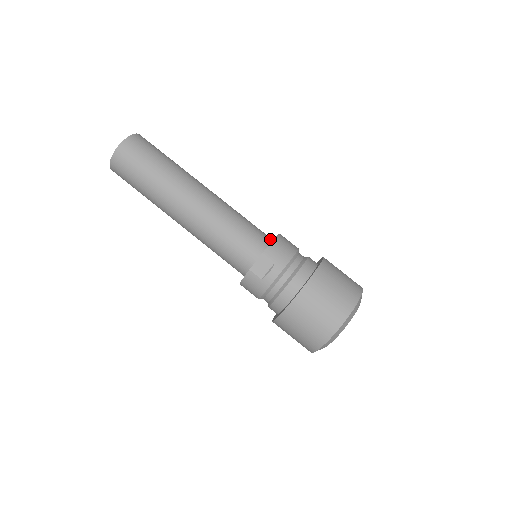
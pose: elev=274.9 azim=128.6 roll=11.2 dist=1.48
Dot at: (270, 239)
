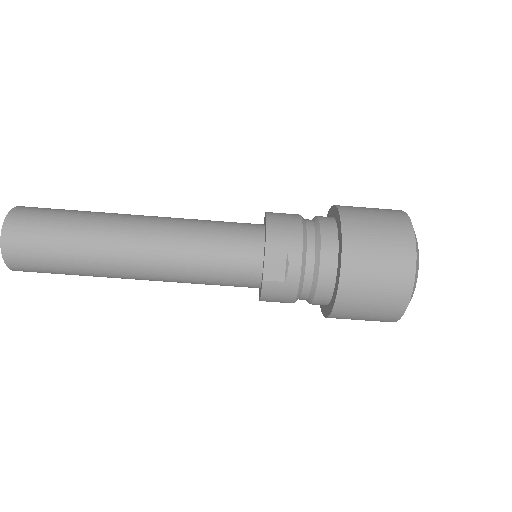
Dot at: (260, 226)
